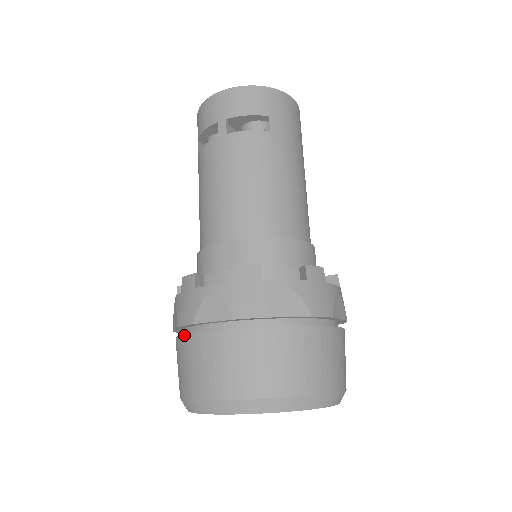
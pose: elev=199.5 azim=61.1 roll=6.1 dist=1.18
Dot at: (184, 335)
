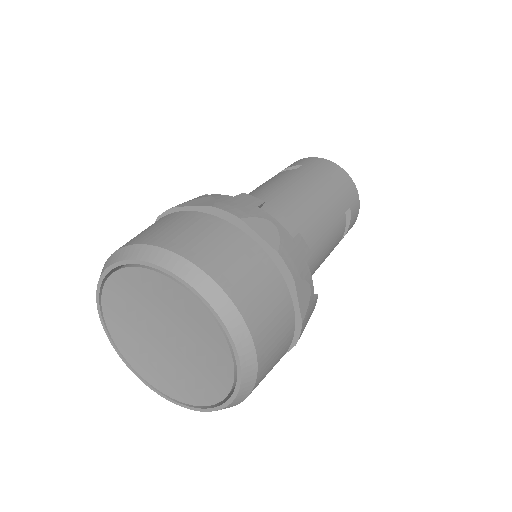
Dot at: occluded
